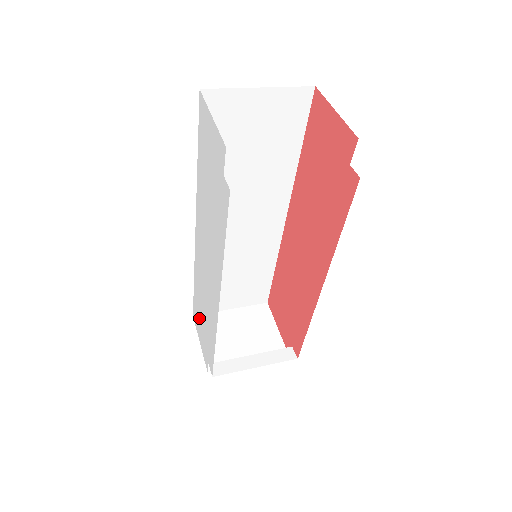
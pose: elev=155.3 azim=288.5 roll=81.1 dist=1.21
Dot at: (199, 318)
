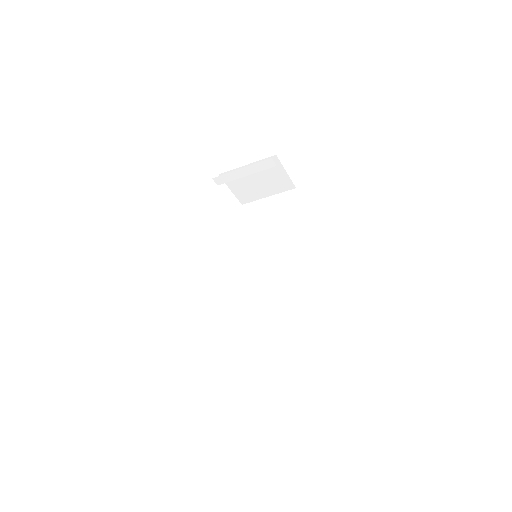
Dot at: occluded
